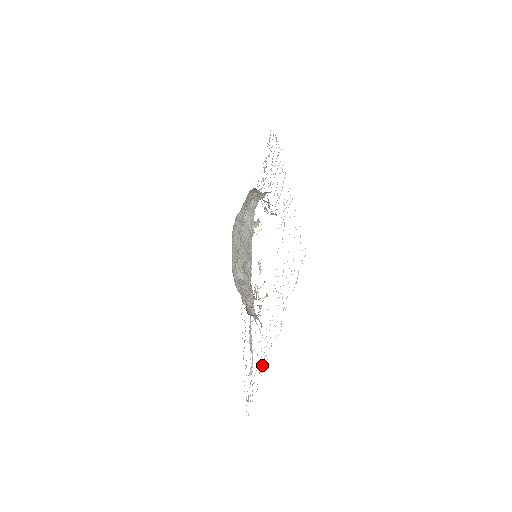
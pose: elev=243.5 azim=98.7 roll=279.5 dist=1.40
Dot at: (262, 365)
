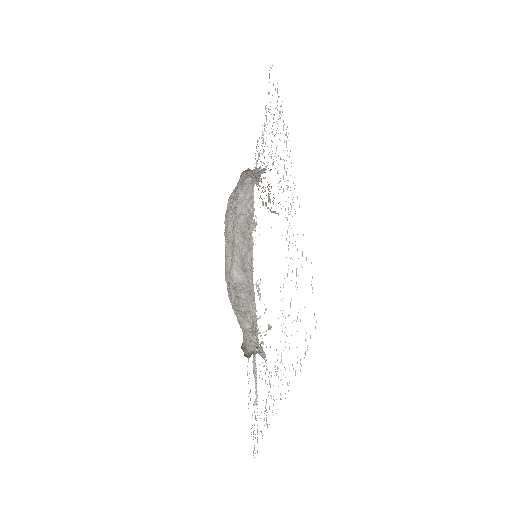
Dot at: occluded
